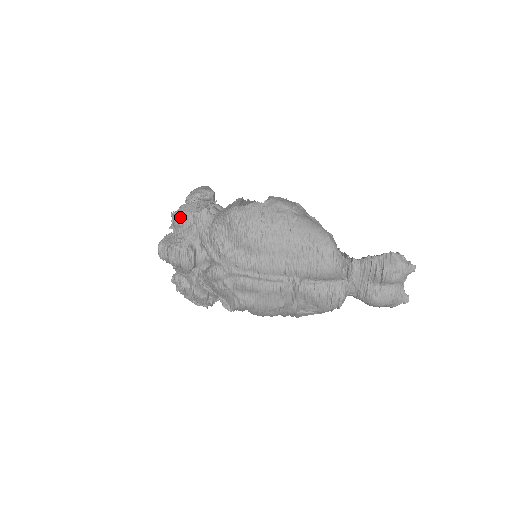
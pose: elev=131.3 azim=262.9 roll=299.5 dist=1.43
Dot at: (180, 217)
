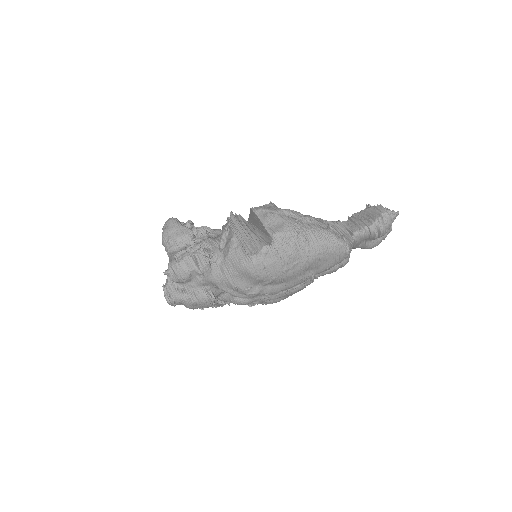
Dot at: (182, 278)
